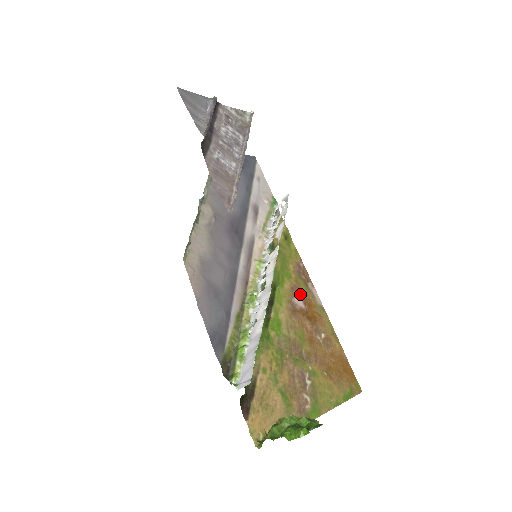
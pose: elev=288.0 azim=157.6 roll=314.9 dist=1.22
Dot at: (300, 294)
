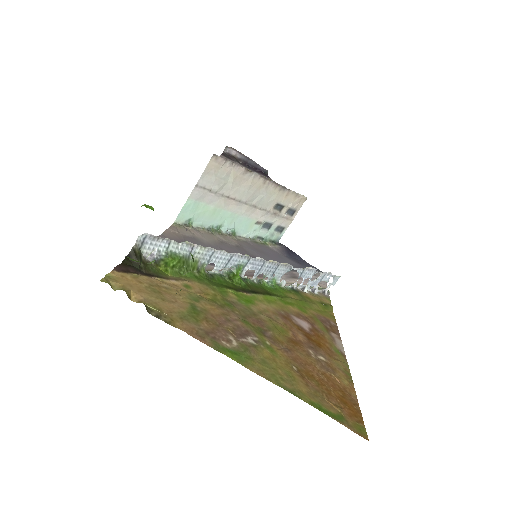
Dot at: (309, 324)
